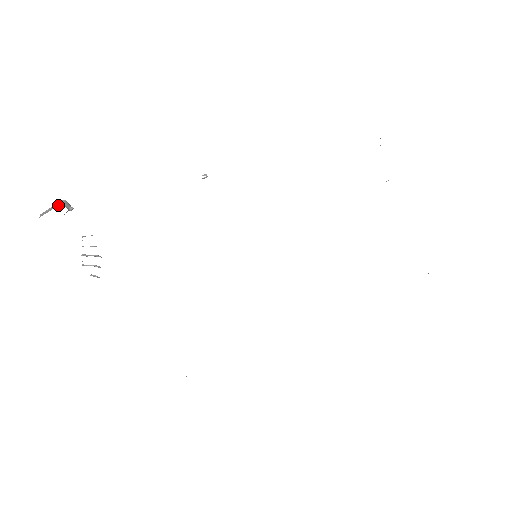
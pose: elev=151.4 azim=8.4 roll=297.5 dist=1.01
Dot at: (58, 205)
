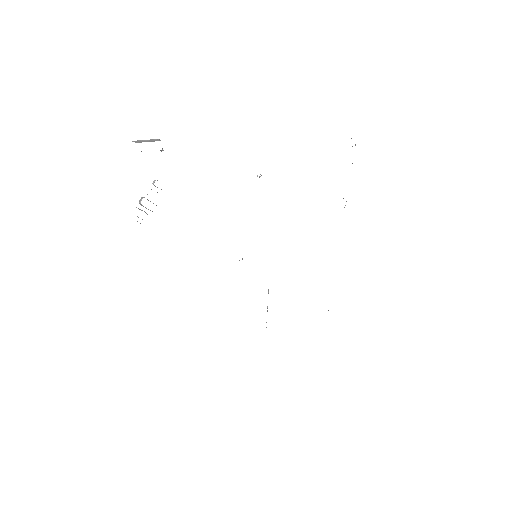
Dot at: (158, 140)
